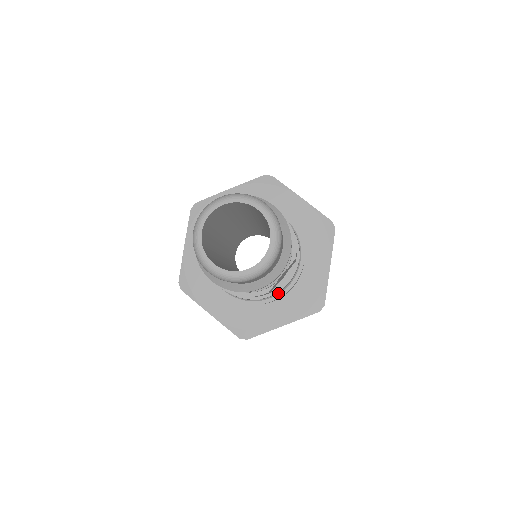
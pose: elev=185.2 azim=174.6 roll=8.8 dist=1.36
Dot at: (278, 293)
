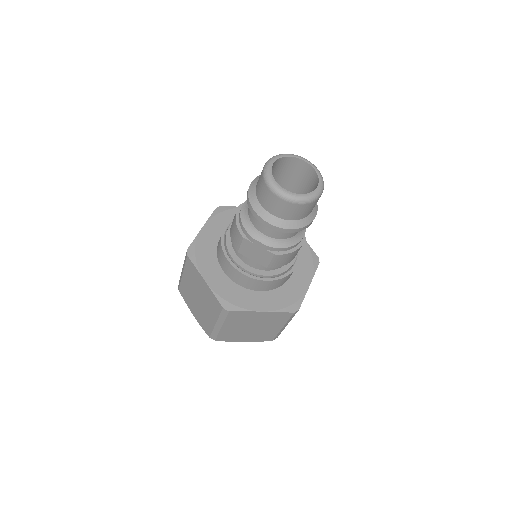
Dot at: (296, 257)
